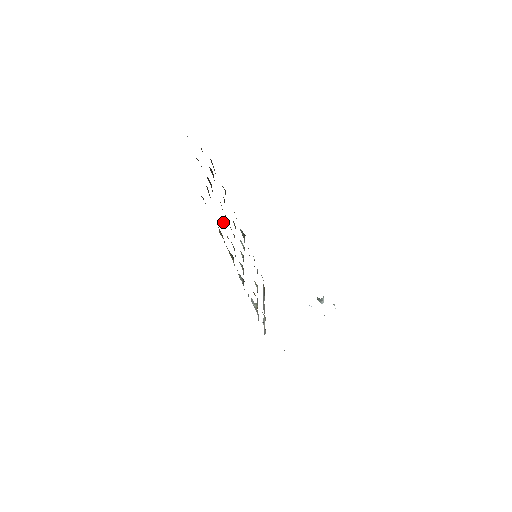
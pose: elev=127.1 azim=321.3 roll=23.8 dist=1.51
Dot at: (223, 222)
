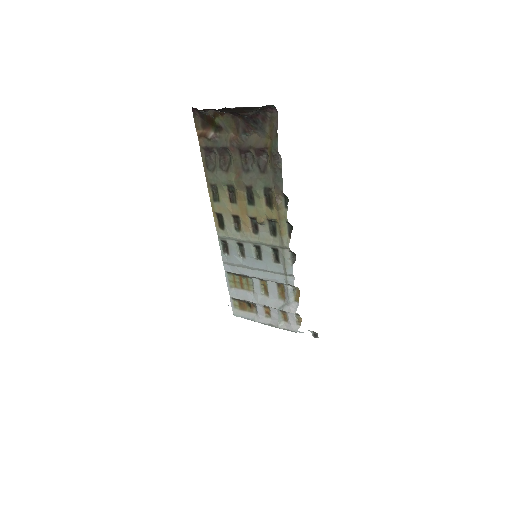
Dot at: (265, 200)
